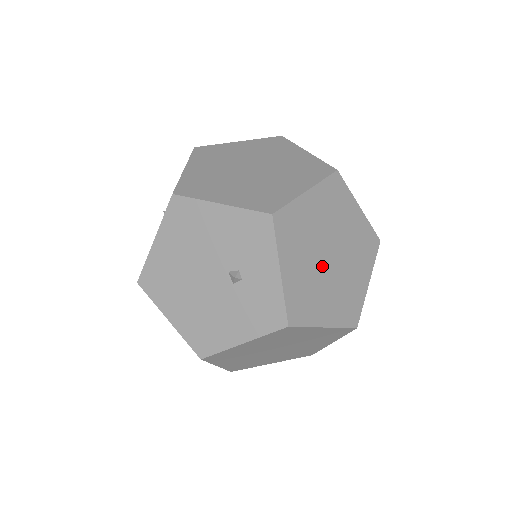
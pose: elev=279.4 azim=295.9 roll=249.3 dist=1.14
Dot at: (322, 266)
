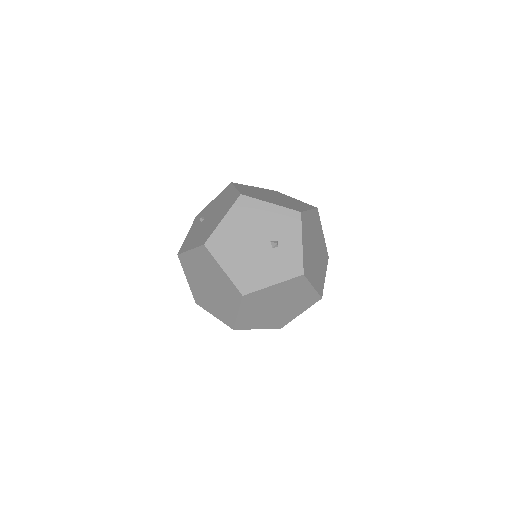
Dot at: (313, 253)
